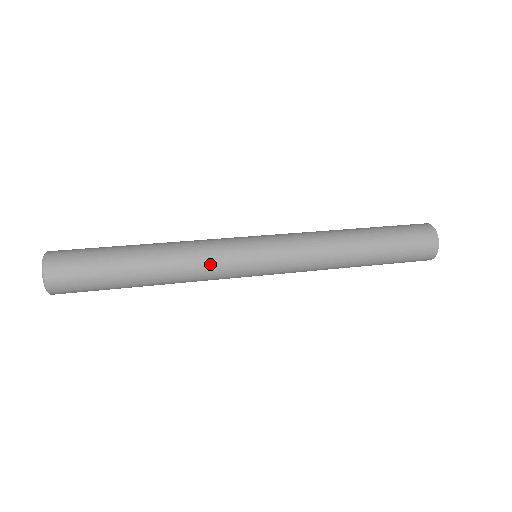
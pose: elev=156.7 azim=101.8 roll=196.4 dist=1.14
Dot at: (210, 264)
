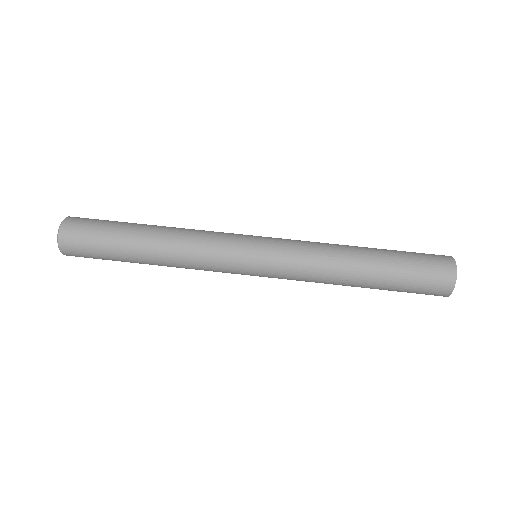
Dot at: occluded
